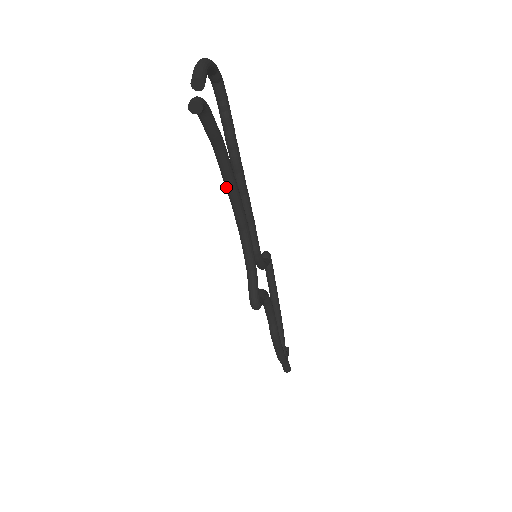
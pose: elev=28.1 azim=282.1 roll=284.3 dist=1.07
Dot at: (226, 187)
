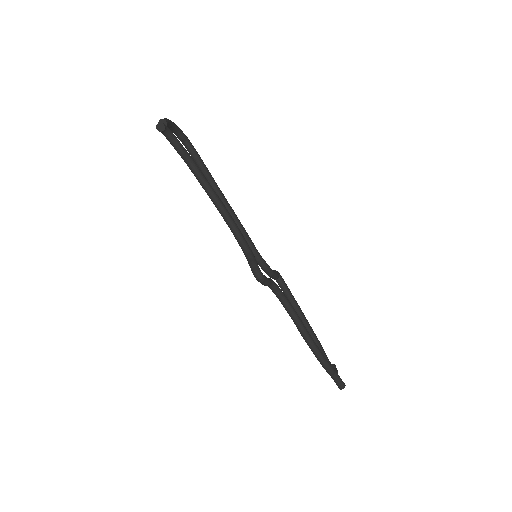
Dot at: (206, 192)
